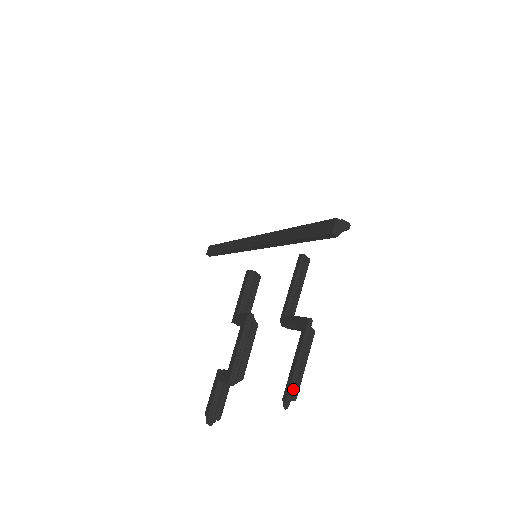
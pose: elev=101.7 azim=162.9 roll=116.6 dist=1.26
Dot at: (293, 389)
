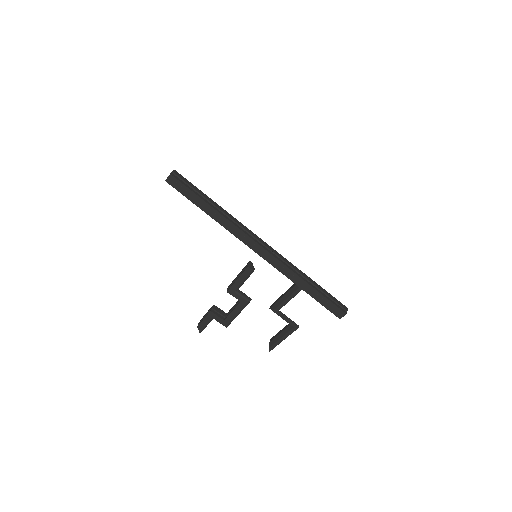
Dot at: (275, 344)
